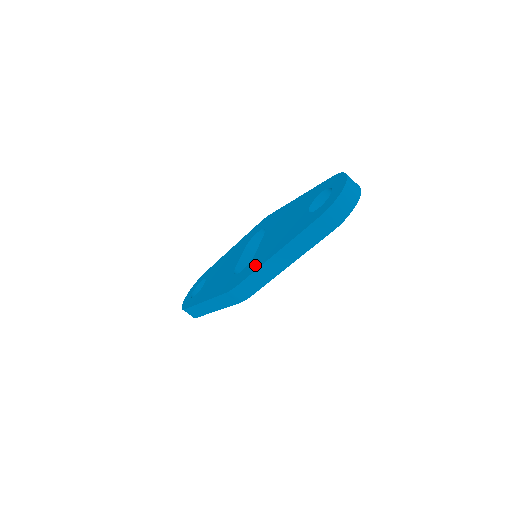
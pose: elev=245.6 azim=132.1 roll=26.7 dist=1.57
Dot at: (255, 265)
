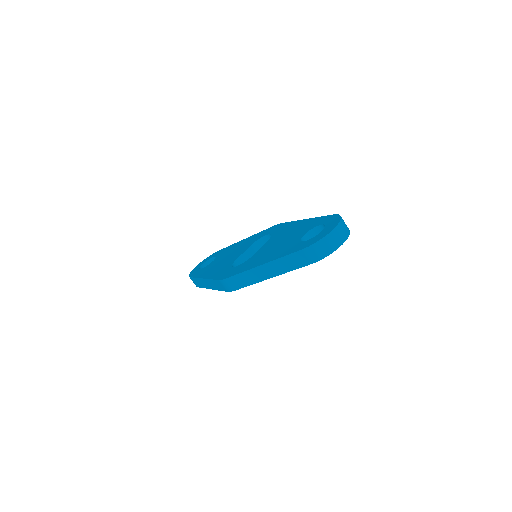
Dot at: (246, 267)
